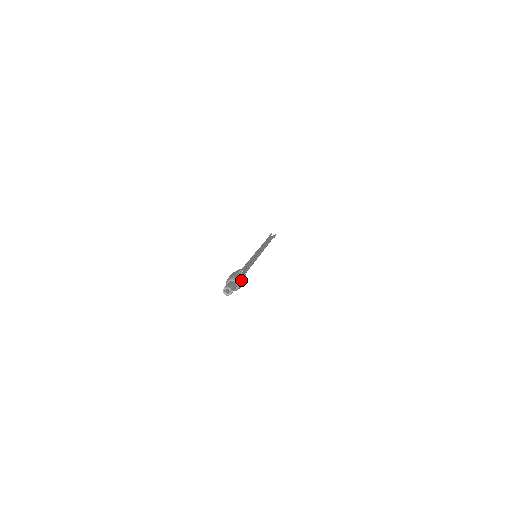
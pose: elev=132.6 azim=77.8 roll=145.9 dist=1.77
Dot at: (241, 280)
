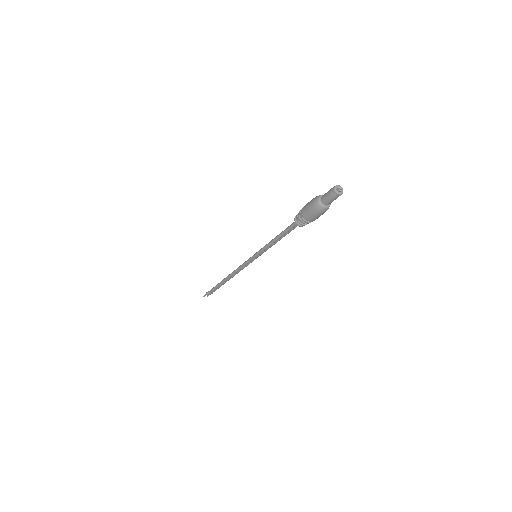
Dot at: occluded
